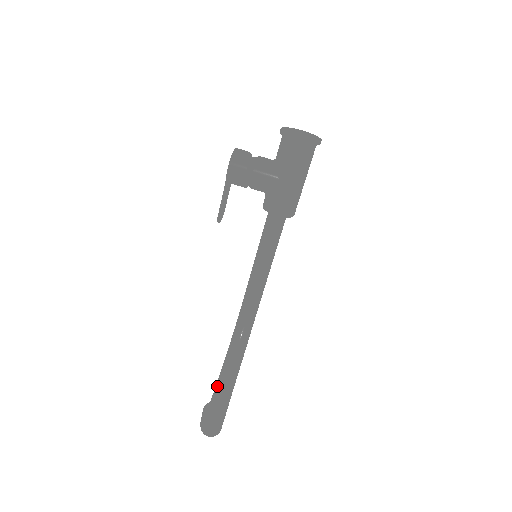
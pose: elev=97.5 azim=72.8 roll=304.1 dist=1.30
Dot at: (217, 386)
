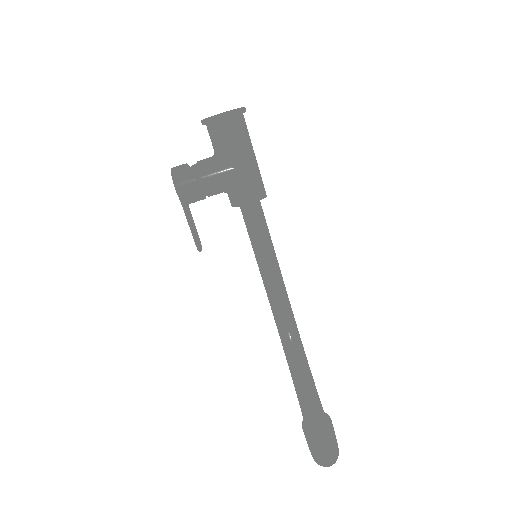
Dot at: occluded
